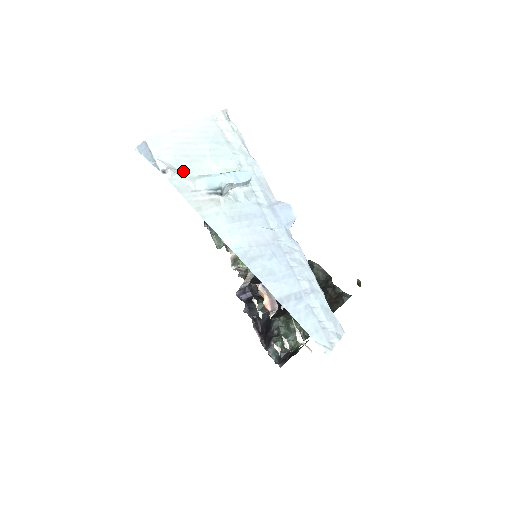
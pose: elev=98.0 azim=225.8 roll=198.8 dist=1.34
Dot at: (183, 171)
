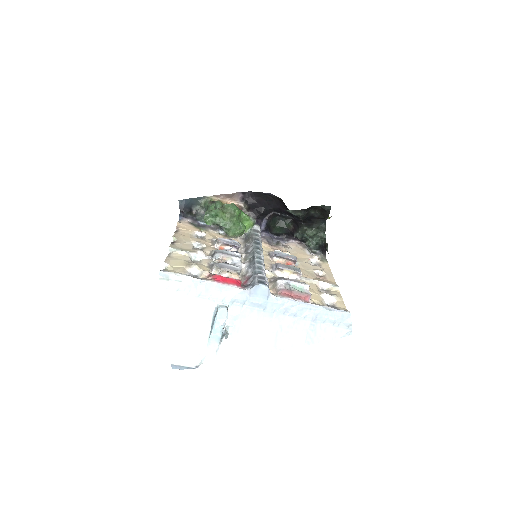
Dot at: (200, 351)
